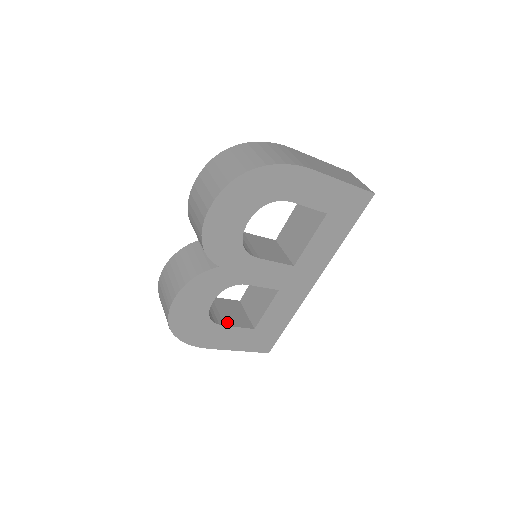
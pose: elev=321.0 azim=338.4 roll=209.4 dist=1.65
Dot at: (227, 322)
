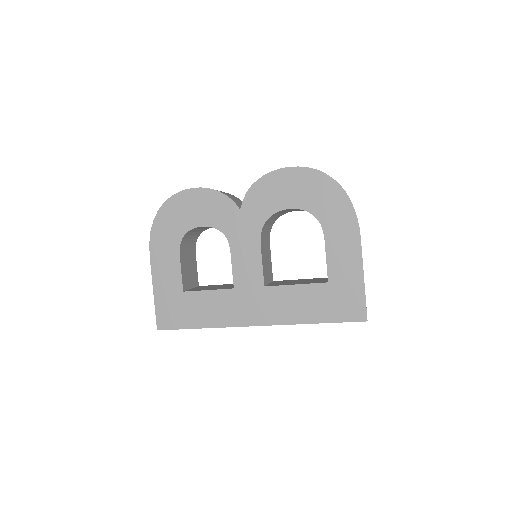
Dot at: (183, 260)
